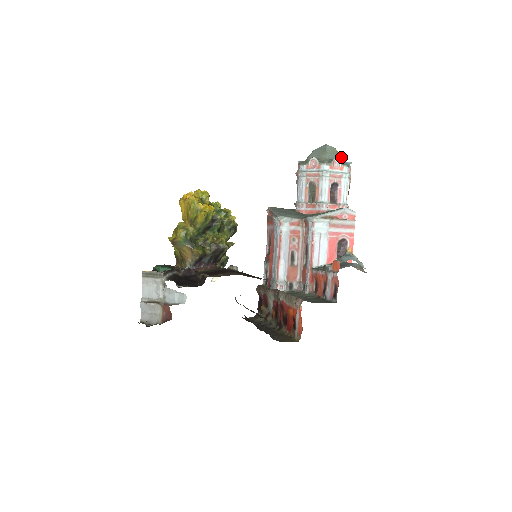
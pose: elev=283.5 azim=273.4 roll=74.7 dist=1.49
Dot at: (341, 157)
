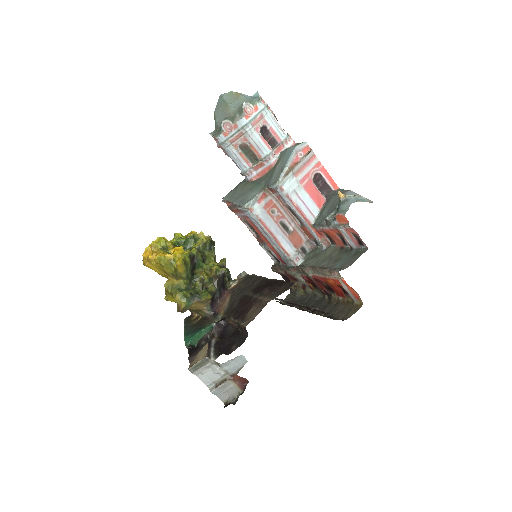
Dot at: (244, 95)
